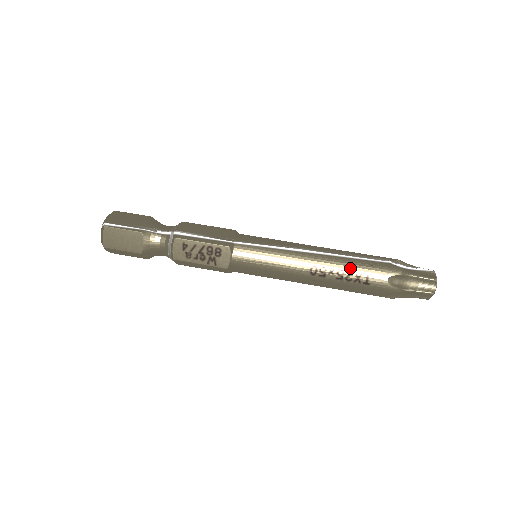
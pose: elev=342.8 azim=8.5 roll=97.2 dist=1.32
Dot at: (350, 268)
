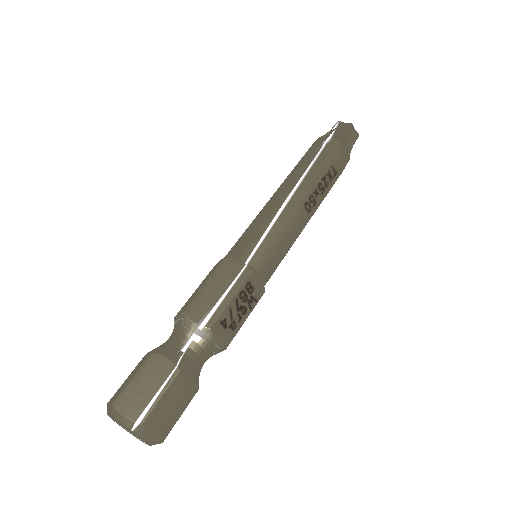
Dot at: (320, 176)
